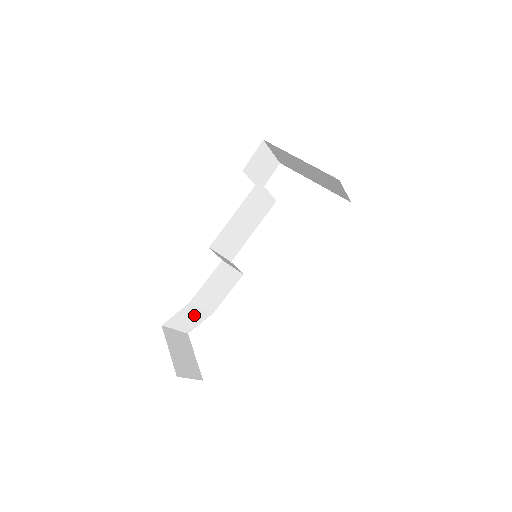
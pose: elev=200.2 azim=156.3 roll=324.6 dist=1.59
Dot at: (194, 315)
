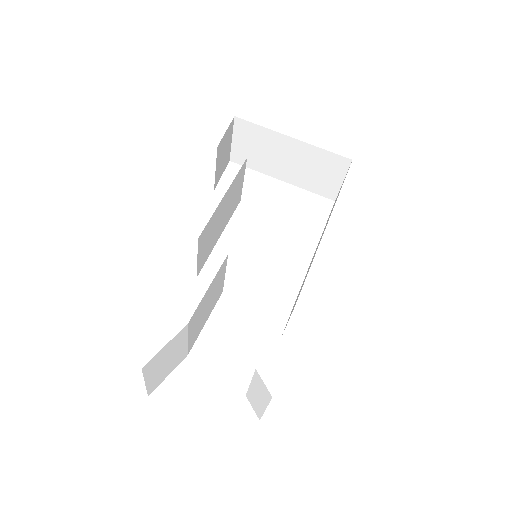
Dot at: (175, 353)
